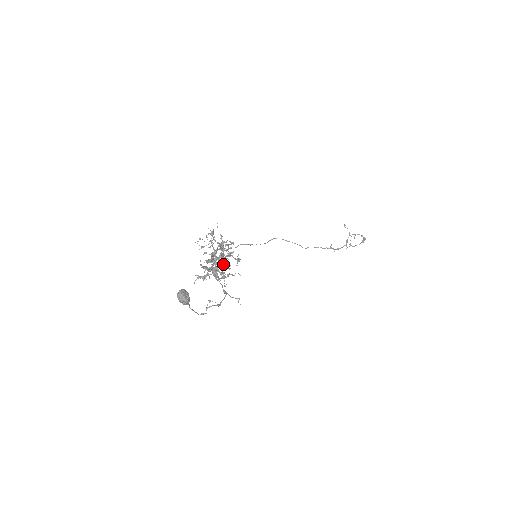
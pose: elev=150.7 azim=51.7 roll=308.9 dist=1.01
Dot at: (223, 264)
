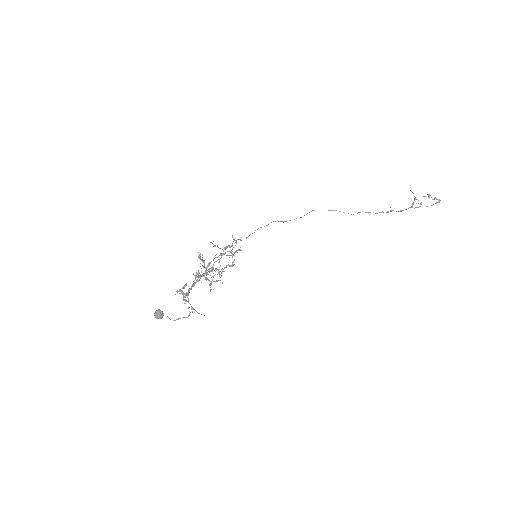
Dot at: occluded
